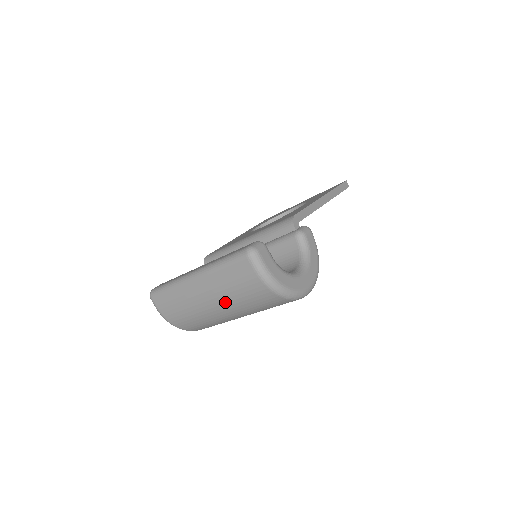
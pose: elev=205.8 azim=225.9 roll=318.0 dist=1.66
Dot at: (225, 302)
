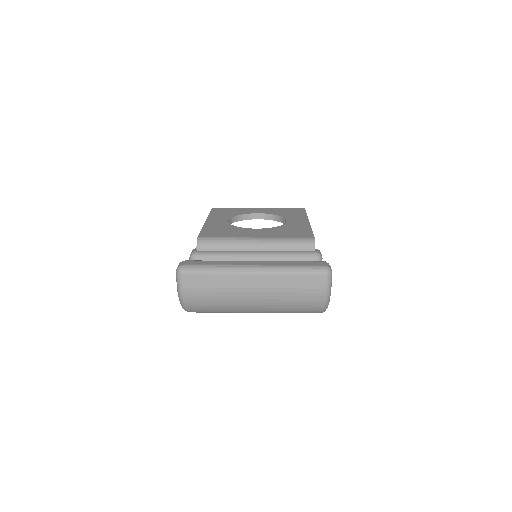
Dot at: (270, 301)
